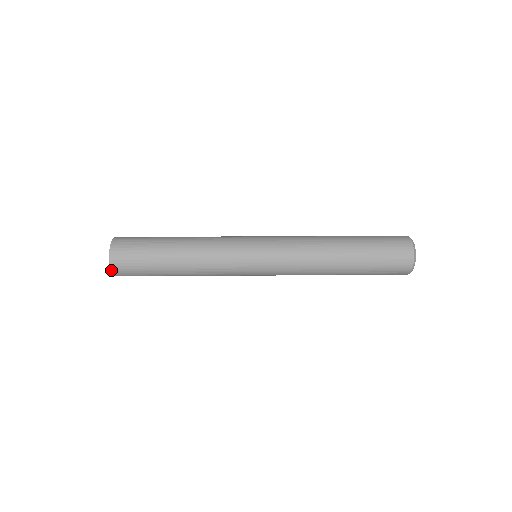
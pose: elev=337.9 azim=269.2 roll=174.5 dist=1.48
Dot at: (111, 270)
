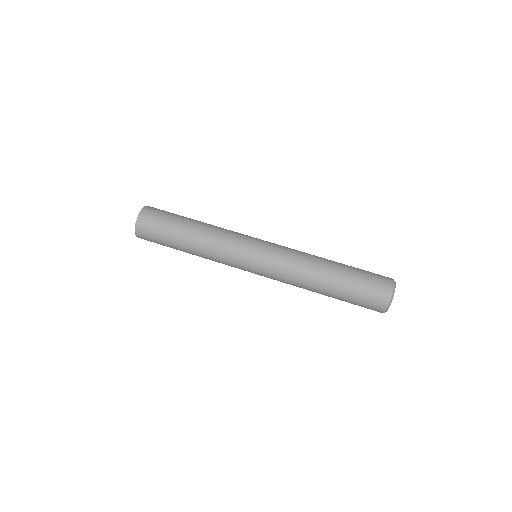
Dot at: occluded
